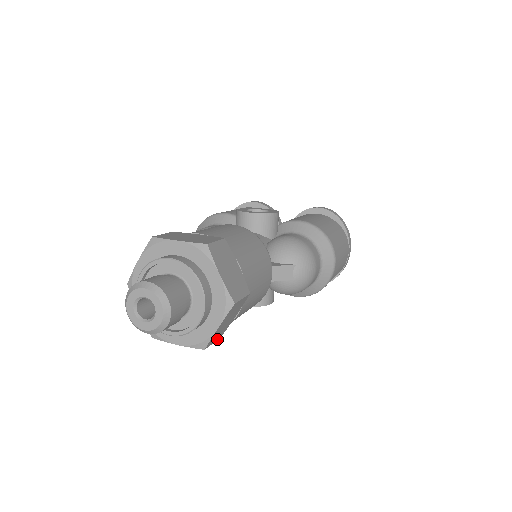
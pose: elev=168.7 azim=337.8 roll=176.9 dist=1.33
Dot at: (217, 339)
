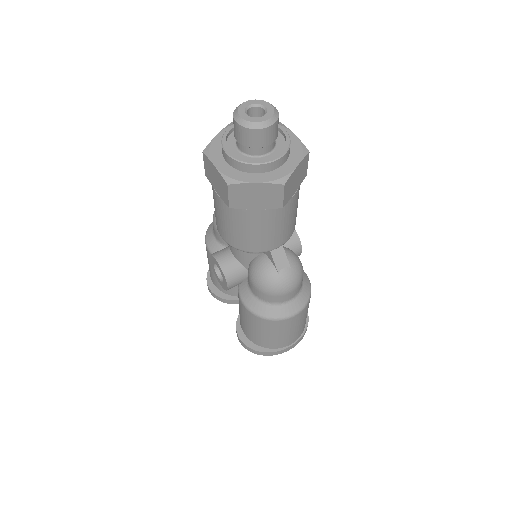
Dot at: (230, 201)
